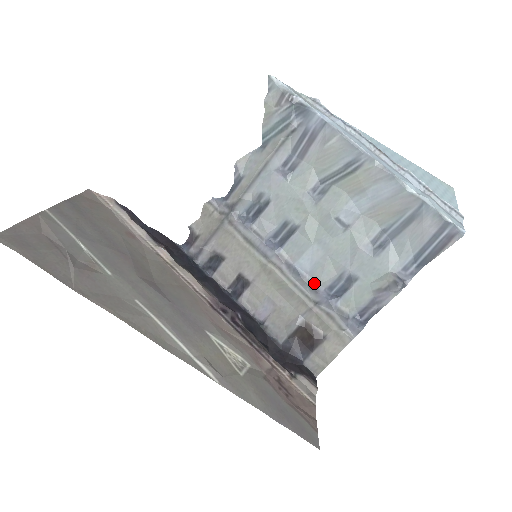
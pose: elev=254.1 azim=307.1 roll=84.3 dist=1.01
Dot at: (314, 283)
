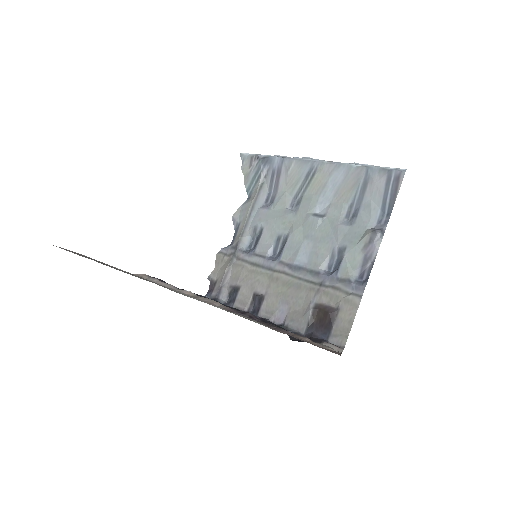
Dot at: (314, 269)
